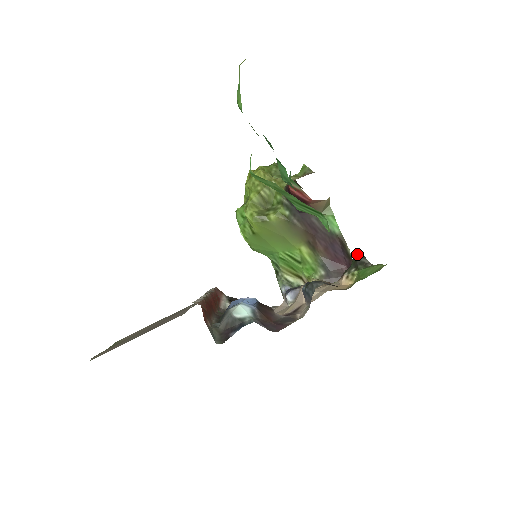
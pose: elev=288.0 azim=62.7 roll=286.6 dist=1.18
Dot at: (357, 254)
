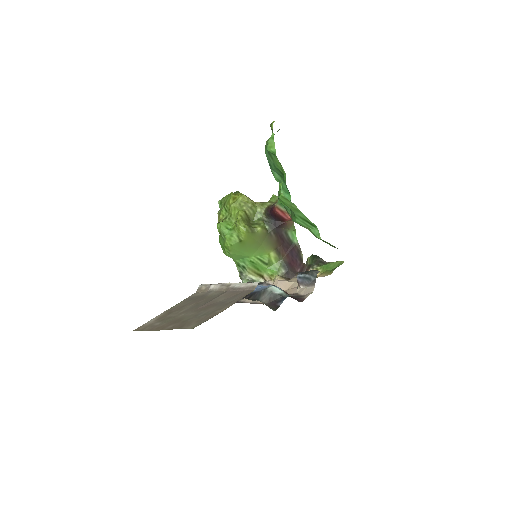
Dot at: (315, 256)
